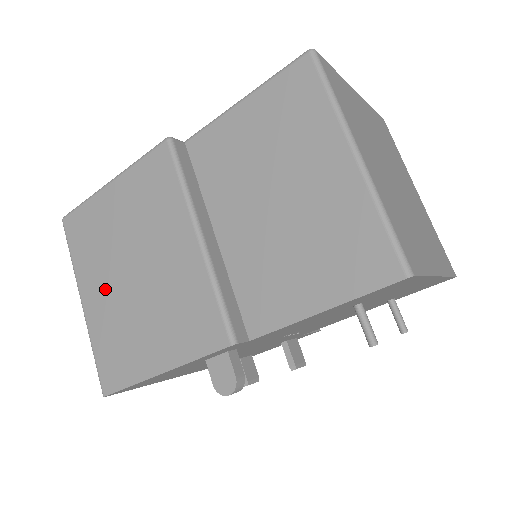
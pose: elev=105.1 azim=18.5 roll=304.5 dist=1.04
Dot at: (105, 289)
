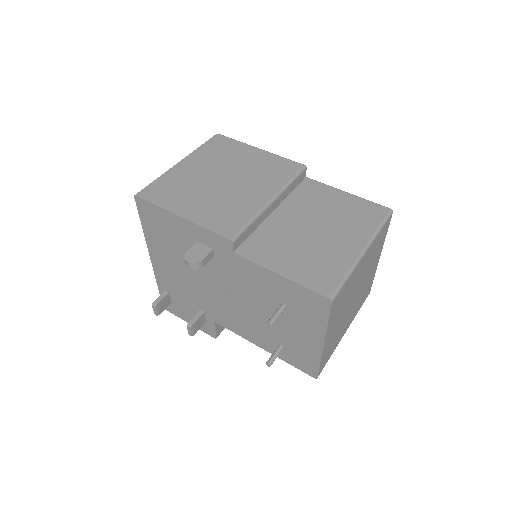
Dot at: (200, 170)
